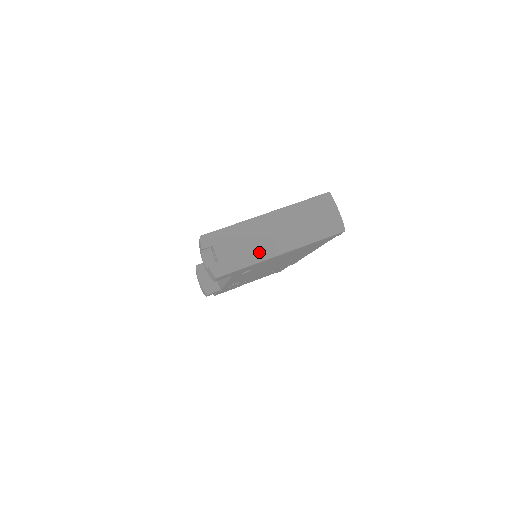
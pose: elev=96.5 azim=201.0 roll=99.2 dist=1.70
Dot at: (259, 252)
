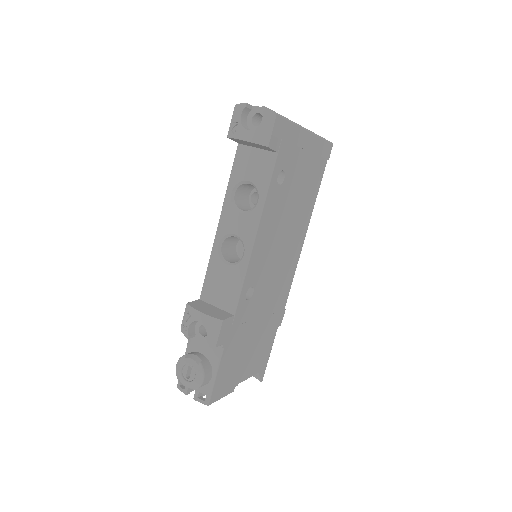
Dot at: occluded
